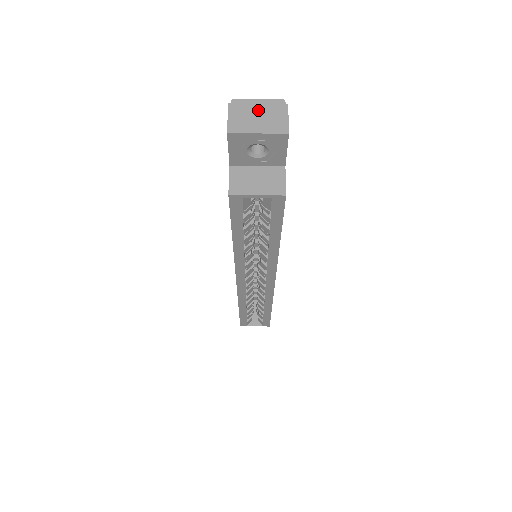
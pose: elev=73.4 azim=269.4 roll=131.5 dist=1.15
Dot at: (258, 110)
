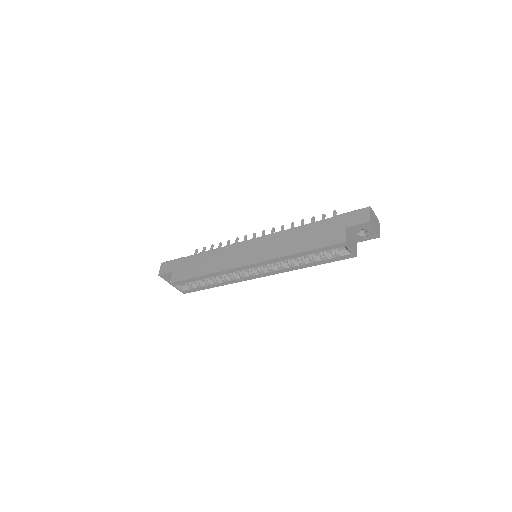
Dot at: (375, 219)
